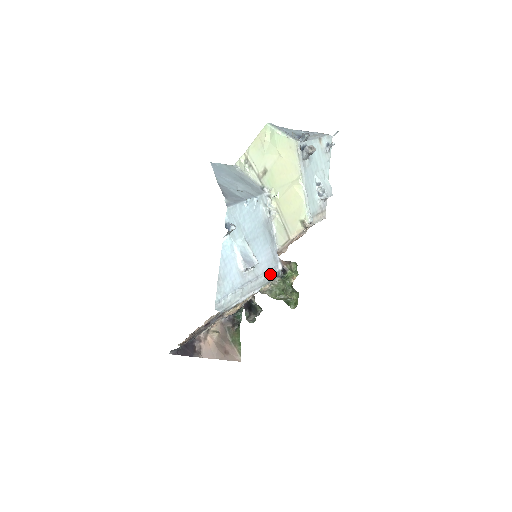
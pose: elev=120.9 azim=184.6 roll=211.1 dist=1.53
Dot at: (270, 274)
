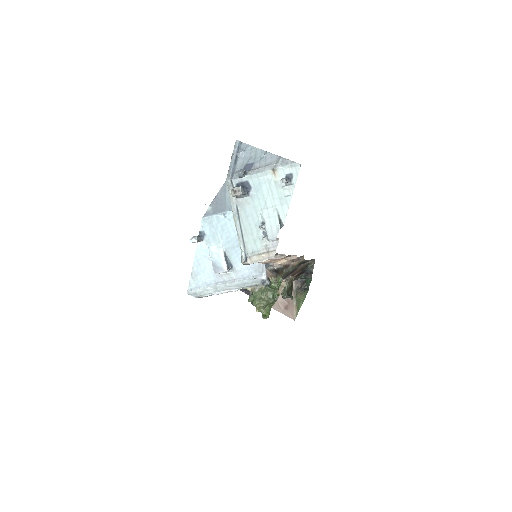
Dot at: (251, 280)
